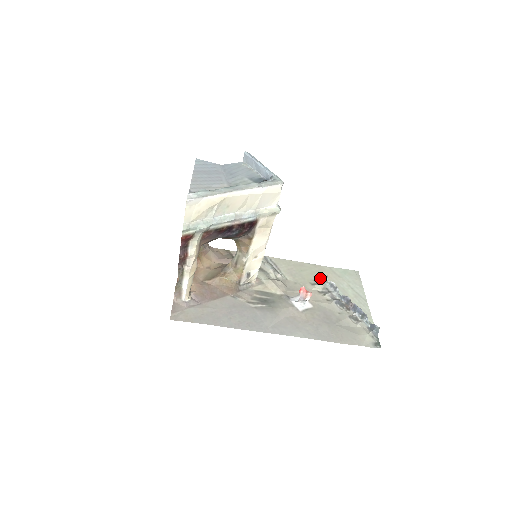
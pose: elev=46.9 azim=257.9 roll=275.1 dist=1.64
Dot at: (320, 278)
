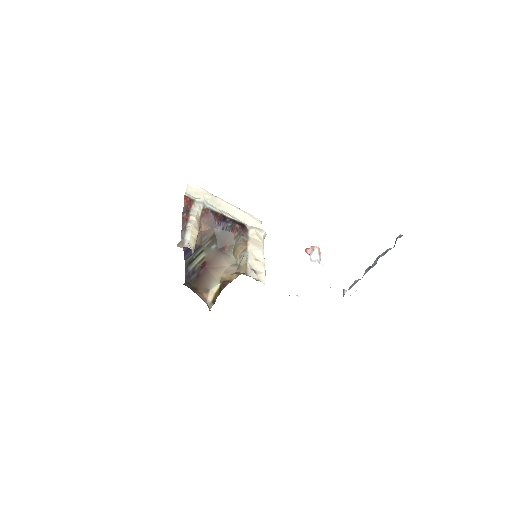
Dot at: occluded
